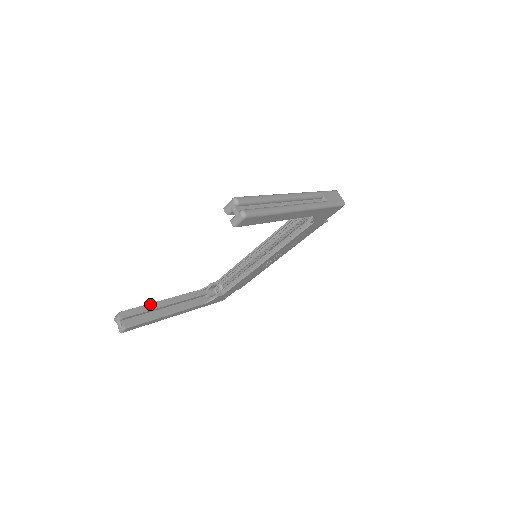
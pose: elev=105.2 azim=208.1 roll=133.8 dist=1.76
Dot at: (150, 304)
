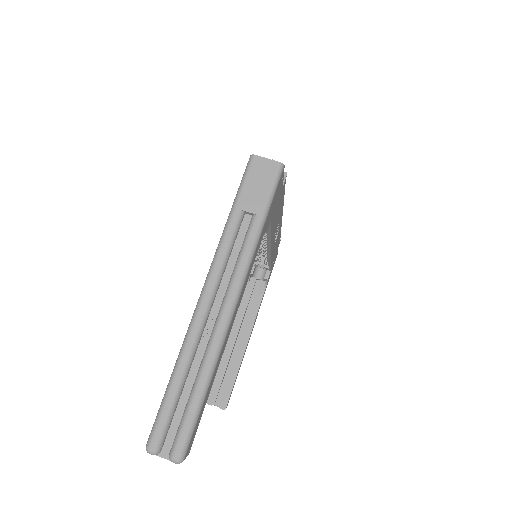
Dot at: (221, 361)
